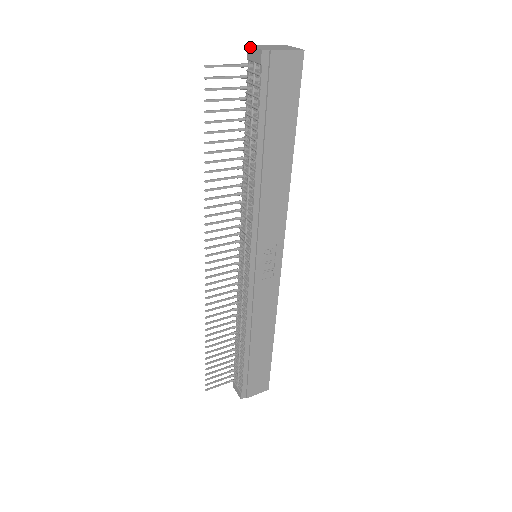
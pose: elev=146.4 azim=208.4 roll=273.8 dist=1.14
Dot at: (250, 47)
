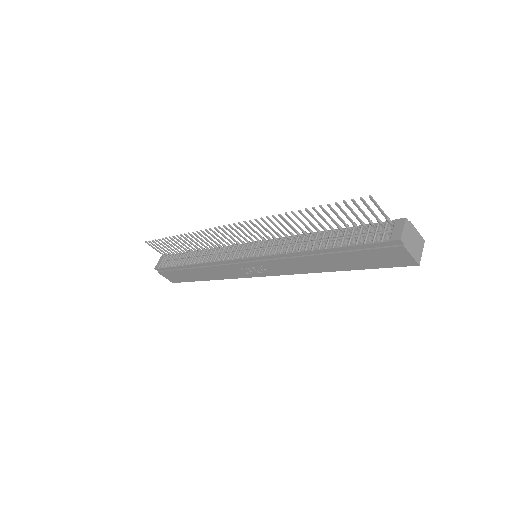
Dot at: (404, 222)
